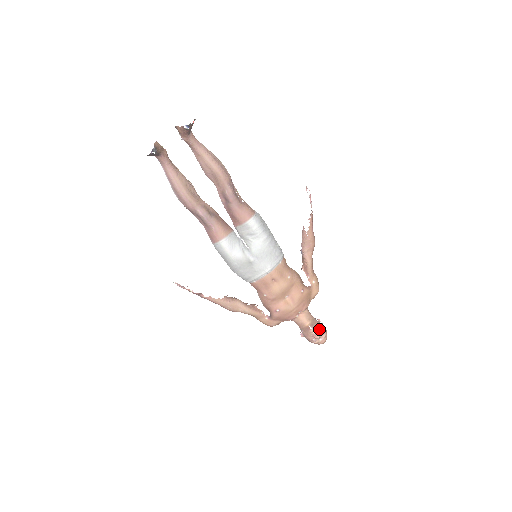
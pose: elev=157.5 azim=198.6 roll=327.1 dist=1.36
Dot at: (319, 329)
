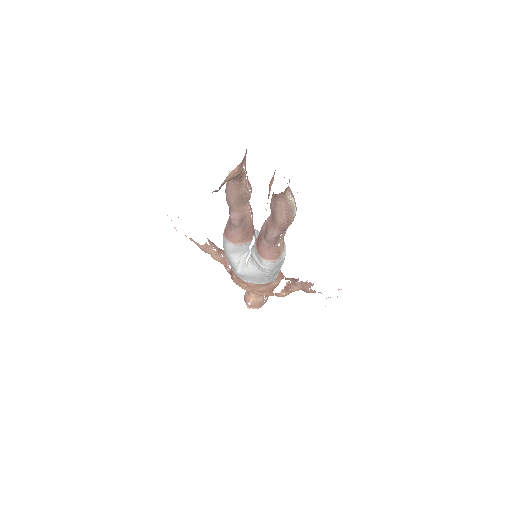
Dot at: (256, 306)
